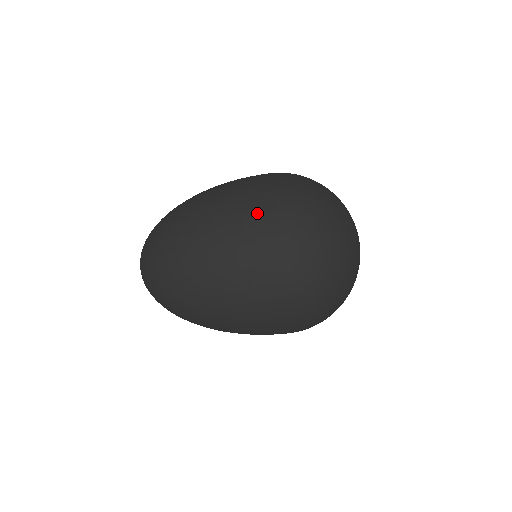
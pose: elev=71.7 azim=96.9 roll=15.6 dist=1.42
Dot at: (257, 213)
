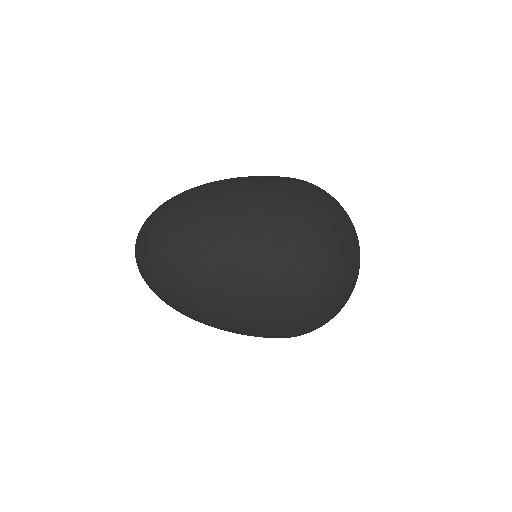
Dot at: (269, 329)
